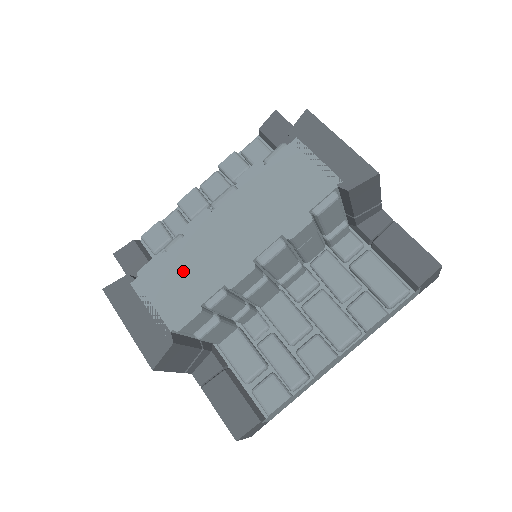
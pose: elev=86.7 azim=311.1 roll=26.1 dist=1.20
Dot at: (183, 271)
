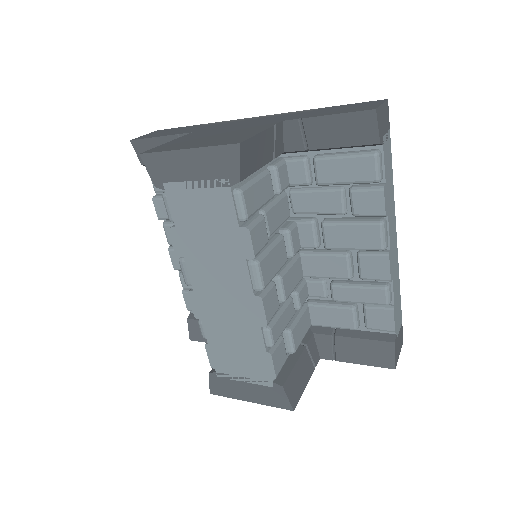
Dot at: (230, 342)
